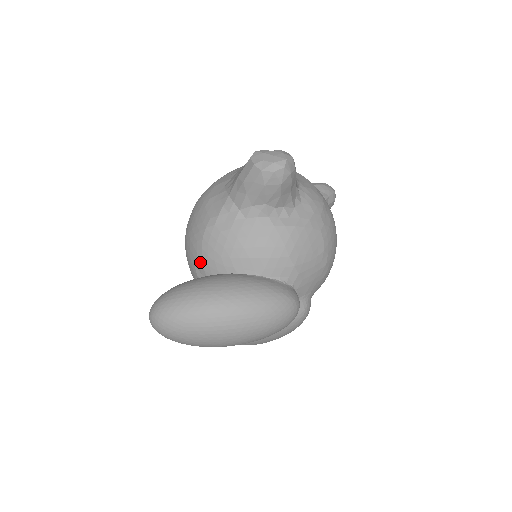
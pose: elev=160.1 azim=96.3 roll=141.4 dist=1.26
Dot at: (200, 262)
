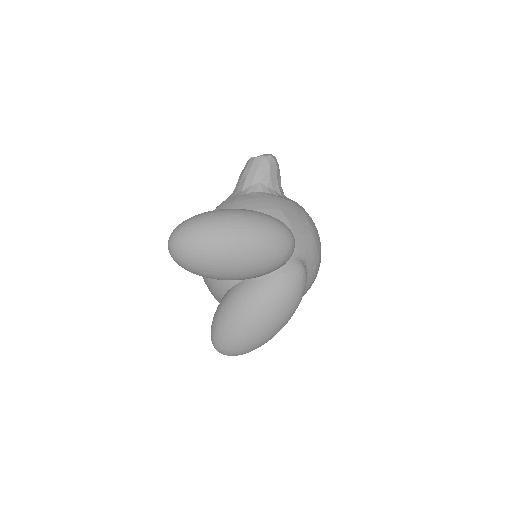
Dot at: occluded
